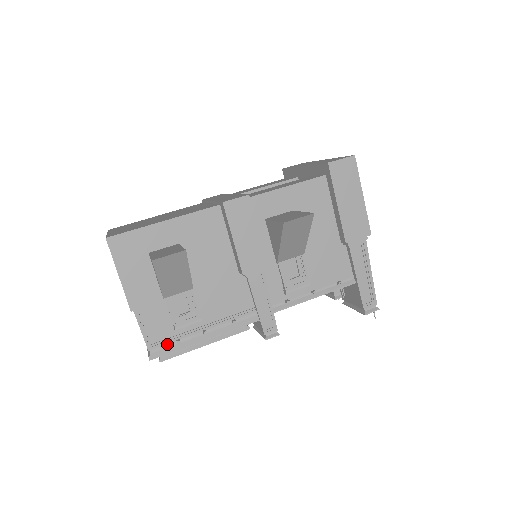
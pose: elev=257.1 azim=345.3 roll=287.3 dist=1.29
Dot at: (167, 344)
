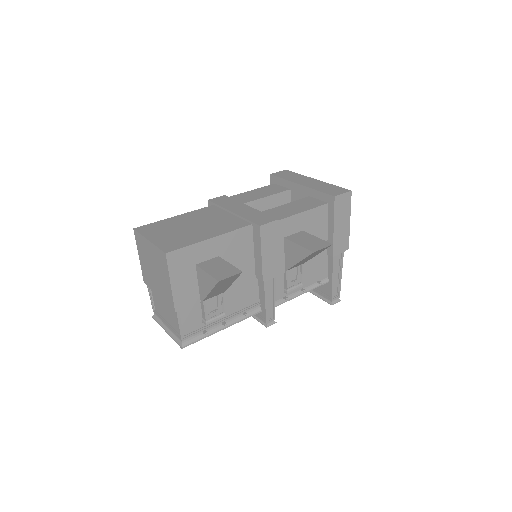
Dot at: (195, 335)
